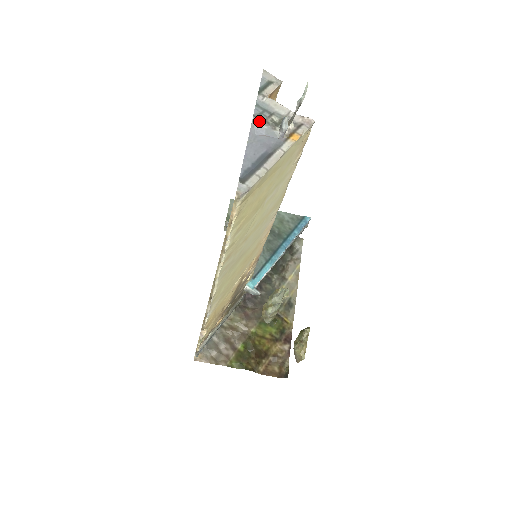
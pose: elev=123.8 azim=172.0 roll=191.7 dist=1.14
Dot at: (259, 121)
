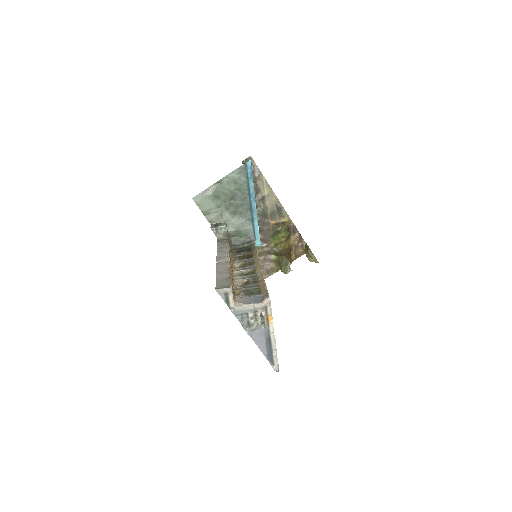
Dot at: (248, 328)
